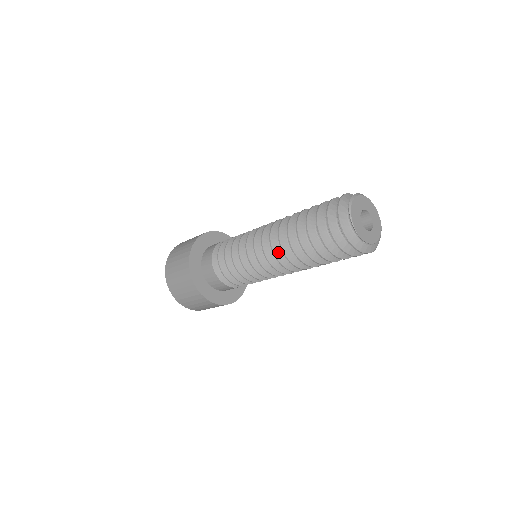
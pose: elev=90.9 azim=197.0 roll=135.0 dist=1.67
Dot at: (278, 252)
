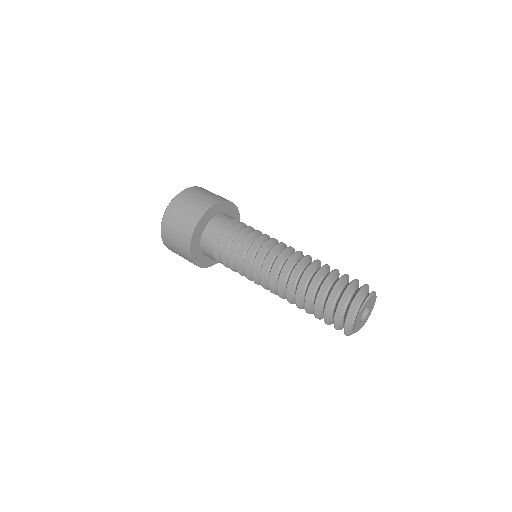
Dot at: (283, 278)
